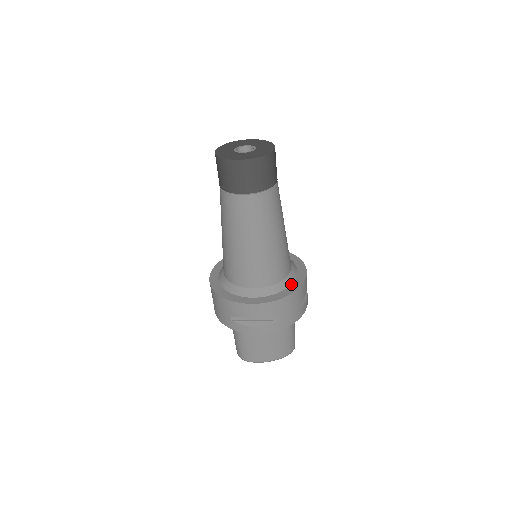
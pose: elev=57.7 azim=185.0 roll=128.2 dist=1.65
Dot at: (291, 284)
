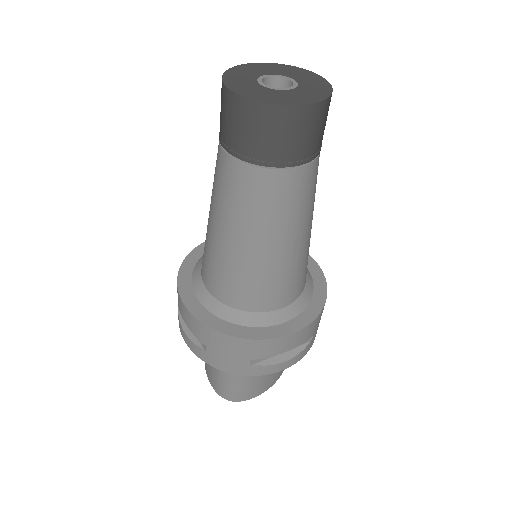
Dot at: (313, 283)
